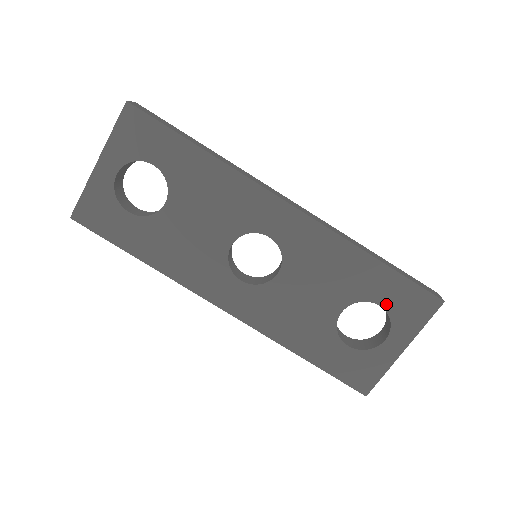
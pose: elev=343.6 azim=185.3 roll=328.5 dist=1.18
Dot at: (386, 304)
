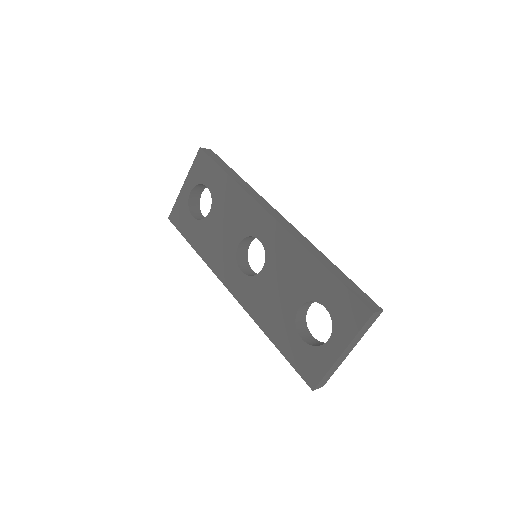
Dot at: (329, 307)
